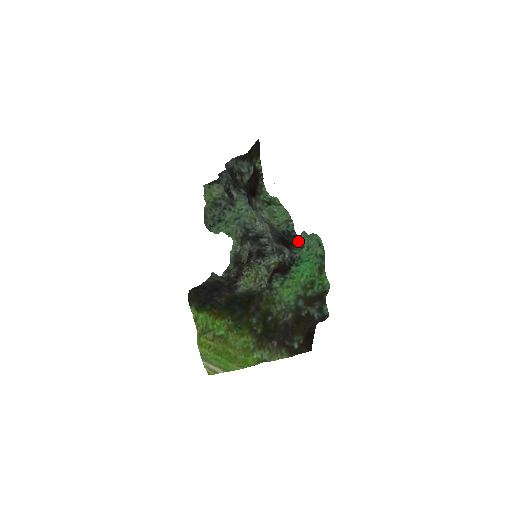
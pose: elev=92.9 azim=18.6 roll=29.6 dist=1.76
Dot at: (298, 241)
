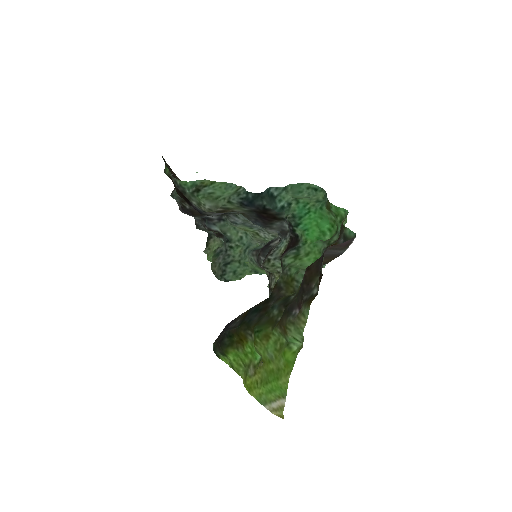
Dot at: (273, 201)
